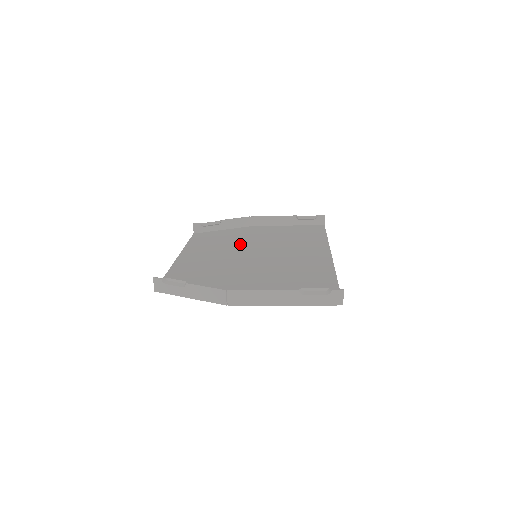
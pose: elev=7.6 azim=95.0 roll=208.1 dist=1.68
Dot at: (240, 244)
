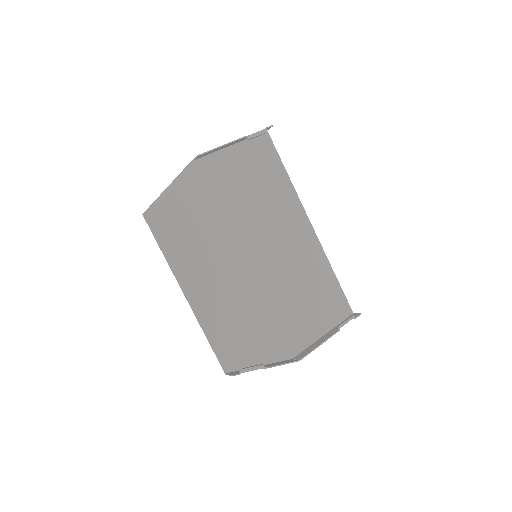
Dot at: (222, 230)
